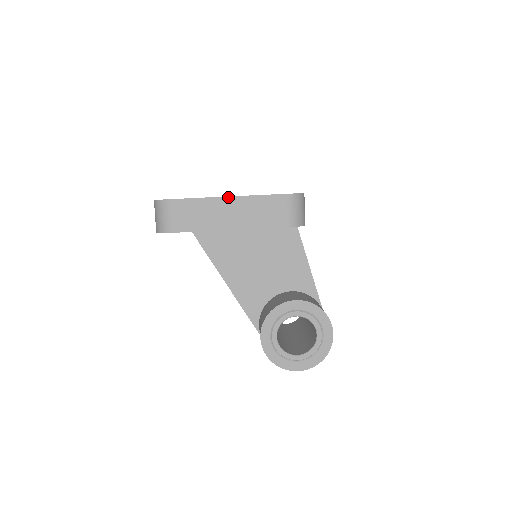
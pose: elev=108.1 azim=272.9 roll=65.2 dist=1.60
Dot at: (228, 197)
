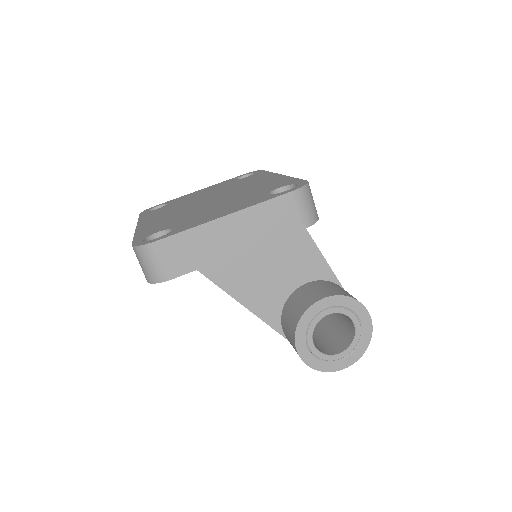
Dot at: (225, 217)
